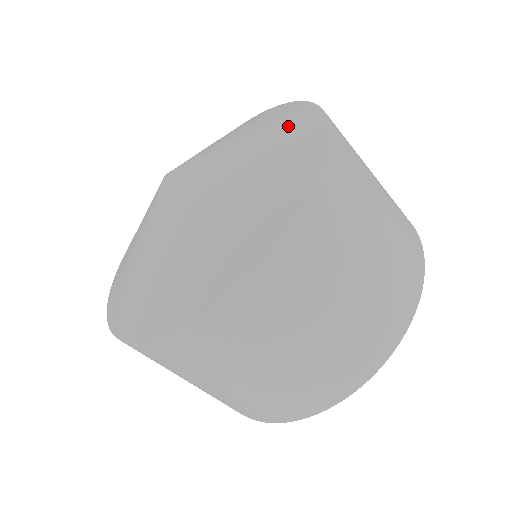
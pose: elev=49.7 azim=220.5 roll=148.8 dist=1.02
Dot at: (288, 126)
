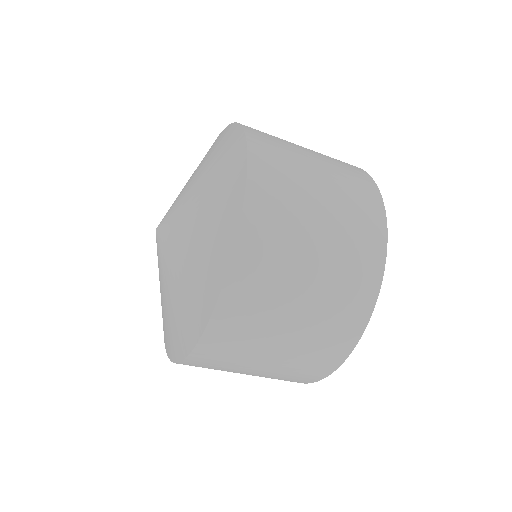
Dot at: (220, 148)
